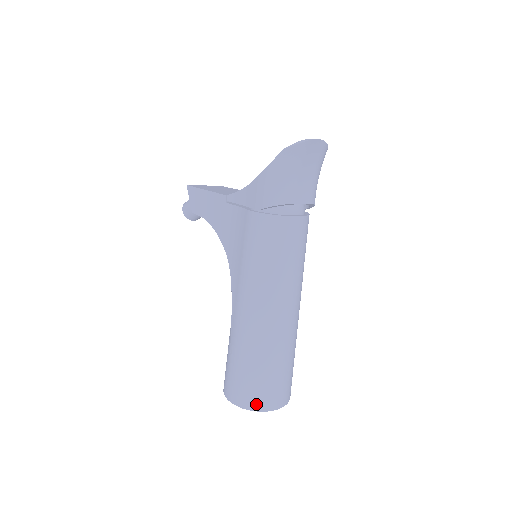
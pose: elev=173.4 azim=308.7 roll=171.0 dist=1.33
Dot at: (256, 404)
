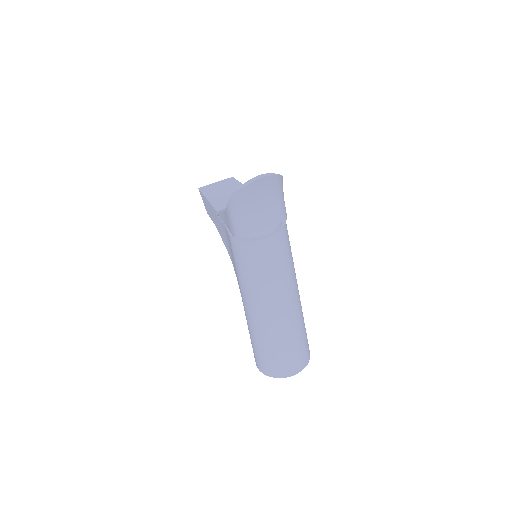
Dot at: (274, 373)
